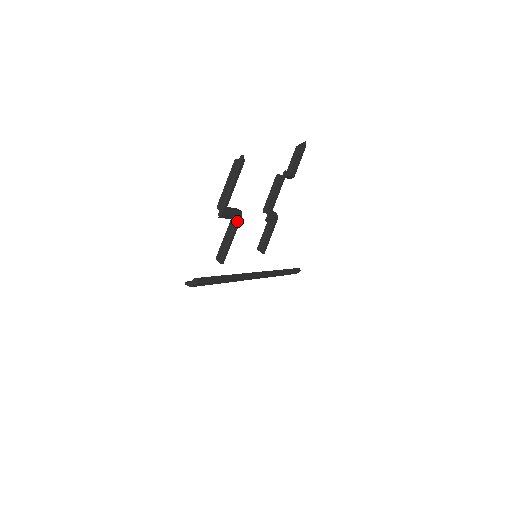
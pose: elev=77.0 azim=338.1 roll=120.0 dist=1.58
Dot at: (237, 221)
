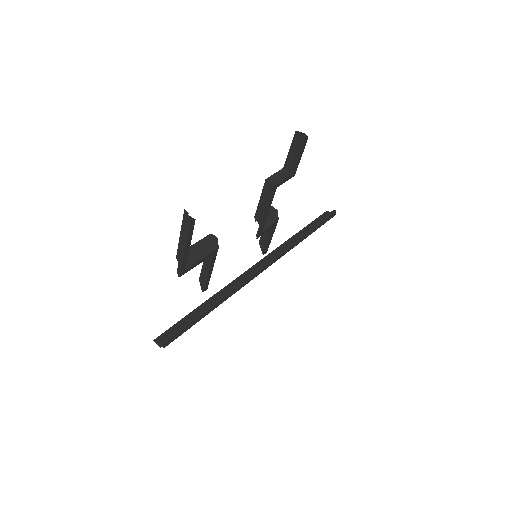
Dot at: (212, 256)
